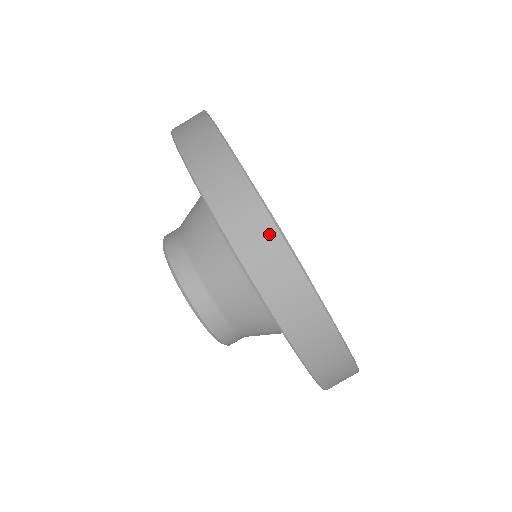
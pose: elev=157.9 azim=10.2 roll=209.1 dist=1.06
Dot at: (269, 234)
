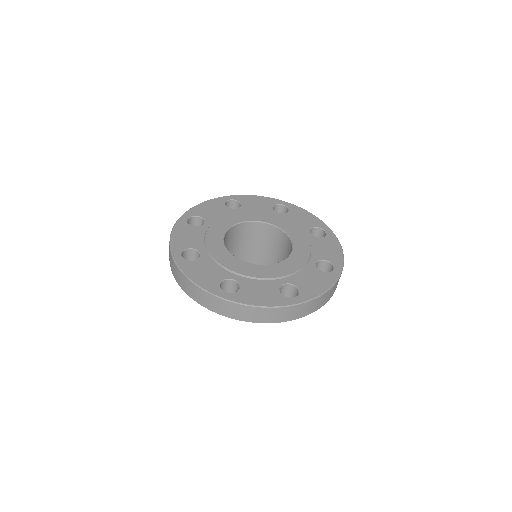
Dot at: (213, 299)
